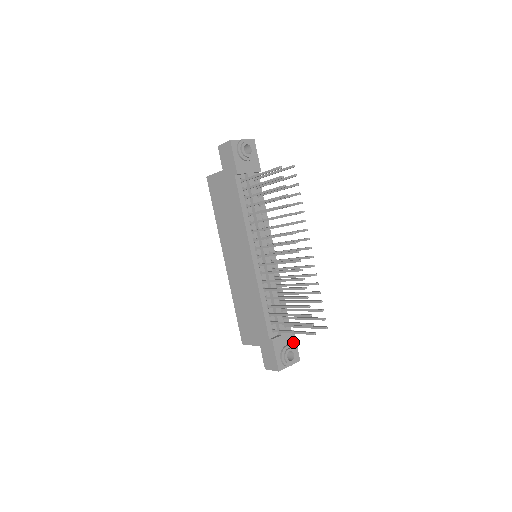
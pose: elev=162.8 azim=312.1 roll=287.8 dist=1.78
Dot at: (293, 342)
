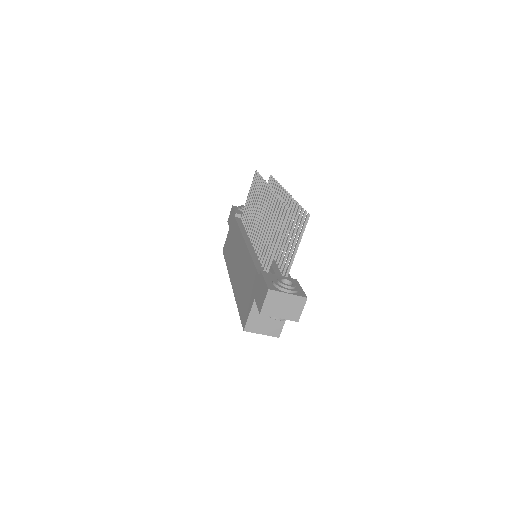
Dot at: occluded
